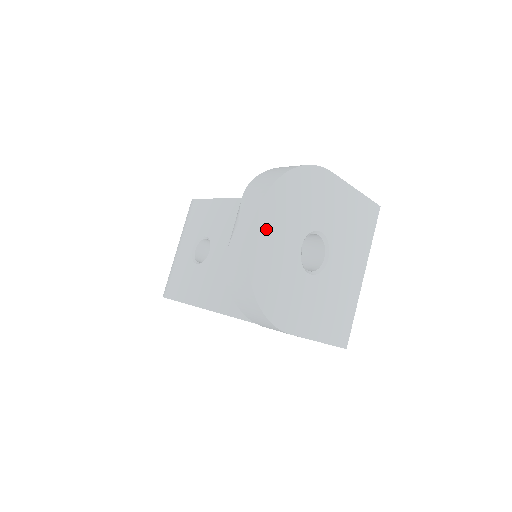
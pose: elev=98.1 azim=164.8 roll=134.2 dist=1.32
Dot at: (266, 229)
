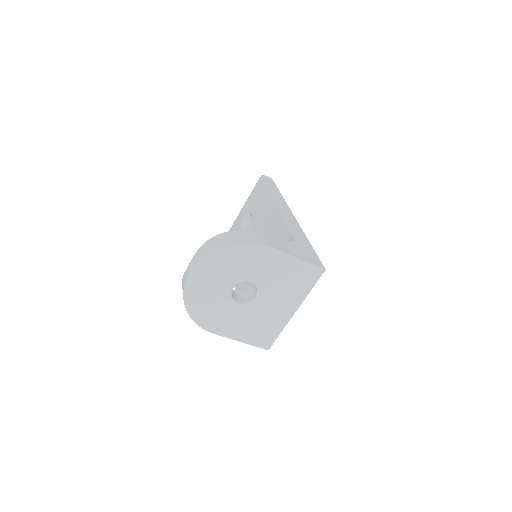
Dot at: (200, 278)
